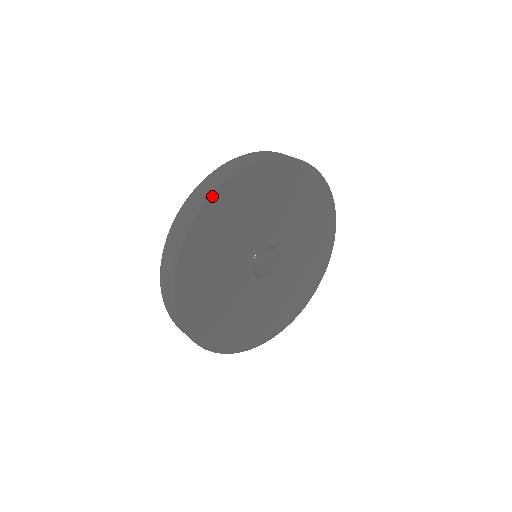
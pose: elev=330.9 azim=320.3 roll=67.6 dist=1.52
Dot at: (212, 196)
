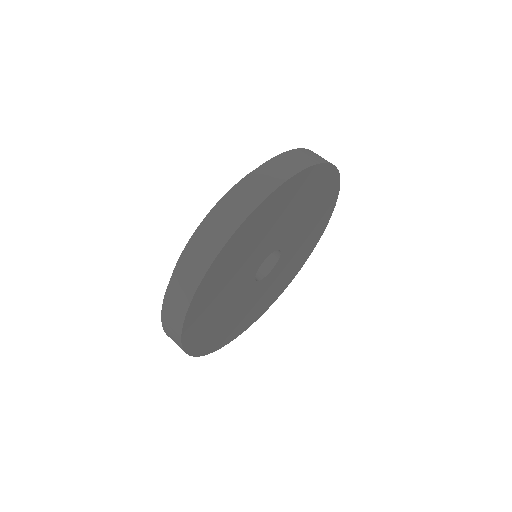
Dot at: (184, 325)
